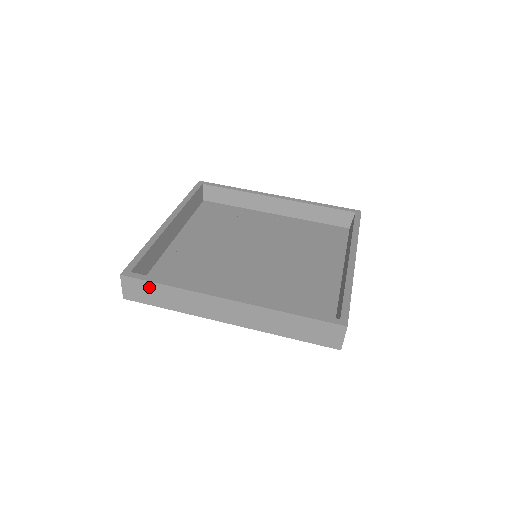
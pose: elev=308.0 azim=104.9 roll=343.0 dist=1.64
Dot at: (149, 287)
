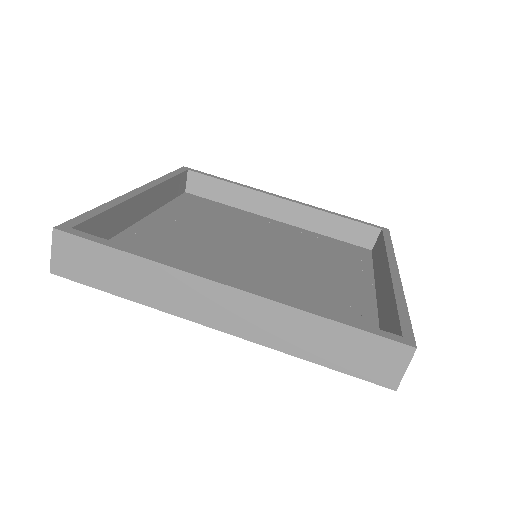
Dot at: (97, 254)
